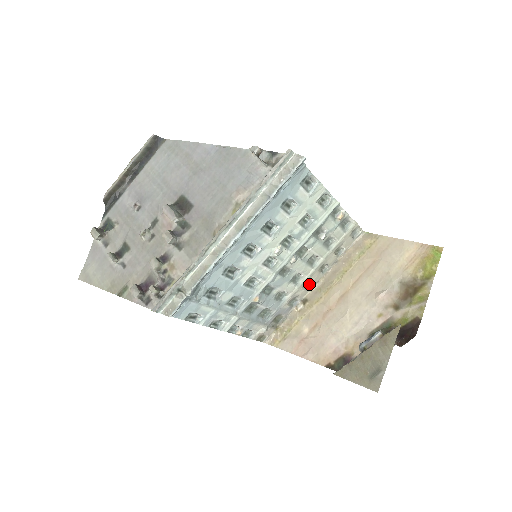
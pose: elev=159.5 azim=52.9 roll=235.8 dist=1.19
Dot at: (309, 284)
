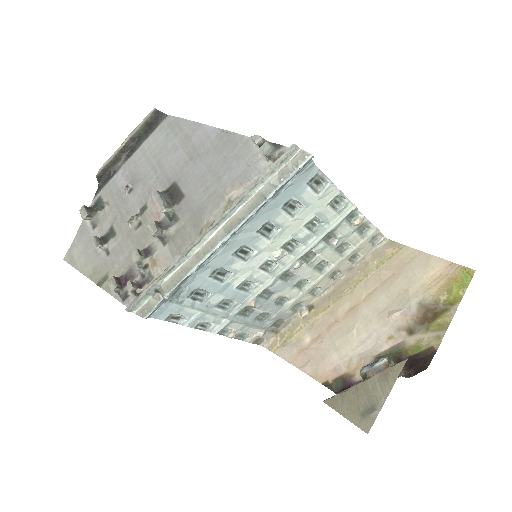
Dot at: (317, 290)
